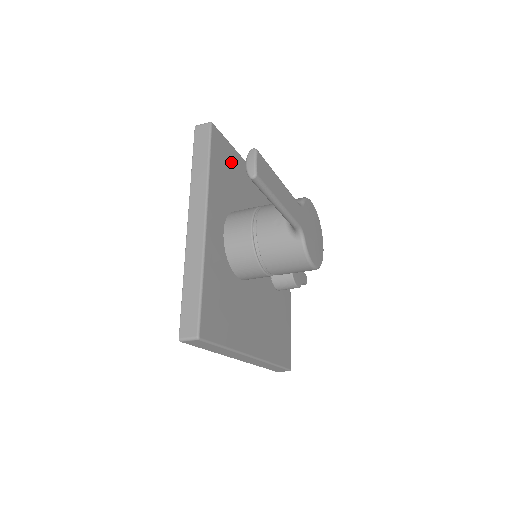
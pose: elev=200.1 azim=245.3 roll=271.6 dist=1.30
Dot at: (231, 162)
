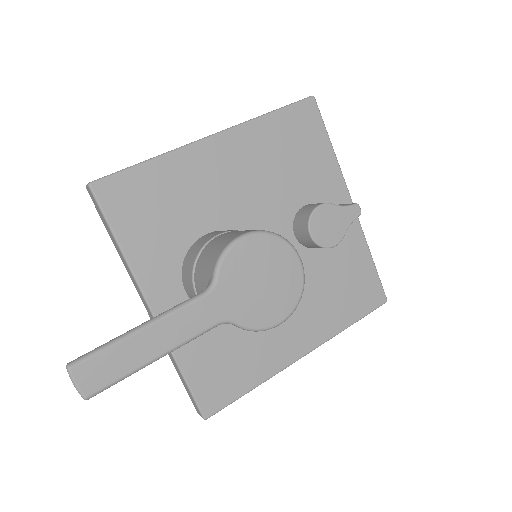
Dot at: (153, 189)
